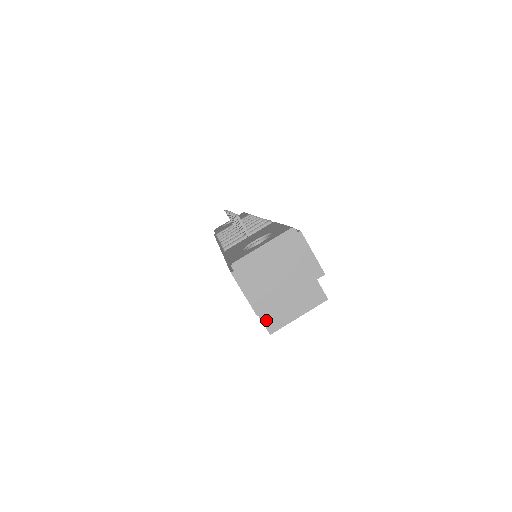
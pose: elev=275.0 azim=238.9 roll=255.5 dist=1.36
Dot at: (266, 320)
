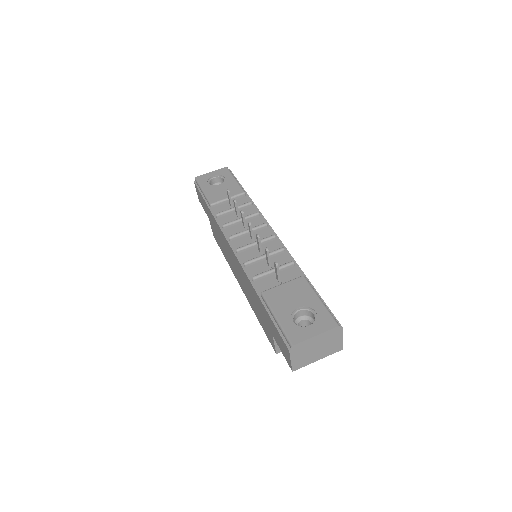
Dot at: (278, 346)
